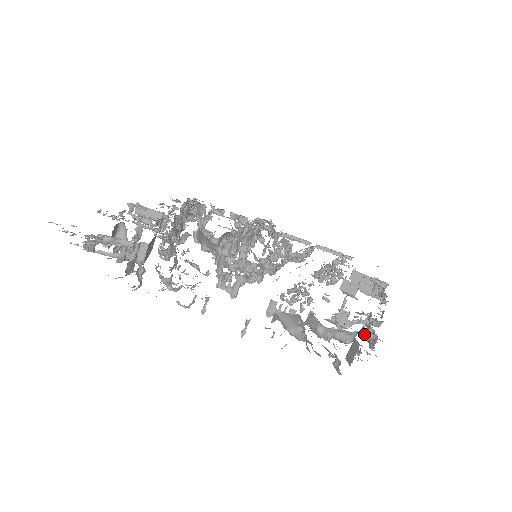
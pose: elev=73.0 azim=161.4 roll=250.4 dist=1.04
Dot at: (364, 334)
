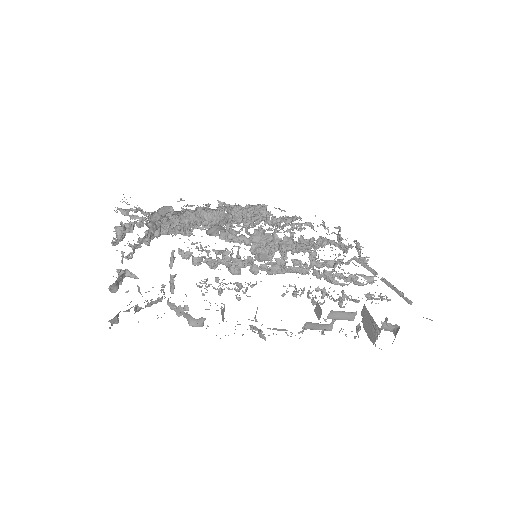
Dot at: occluded
